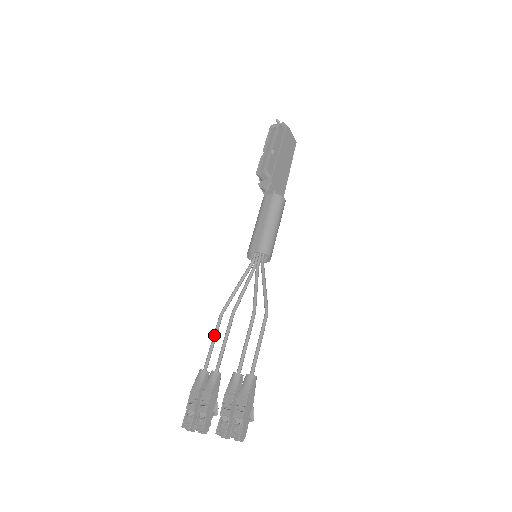
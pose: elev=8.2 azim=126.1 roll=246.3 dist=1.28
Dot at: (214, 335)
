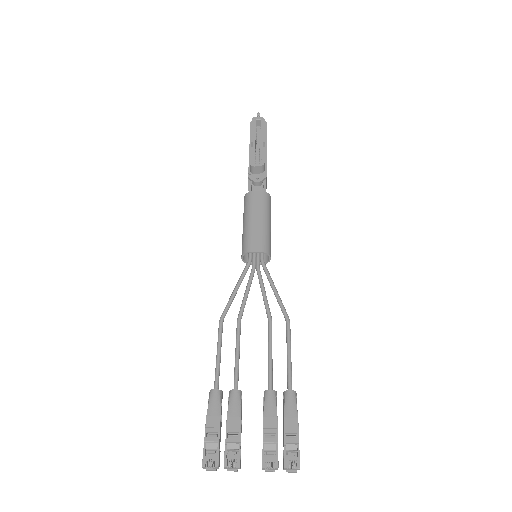
Dot at: (219, 346)
